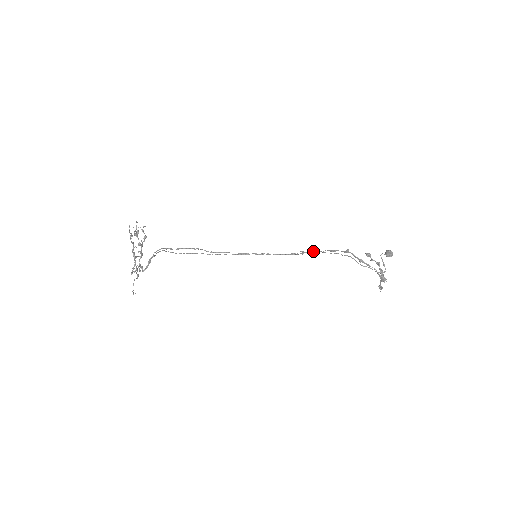
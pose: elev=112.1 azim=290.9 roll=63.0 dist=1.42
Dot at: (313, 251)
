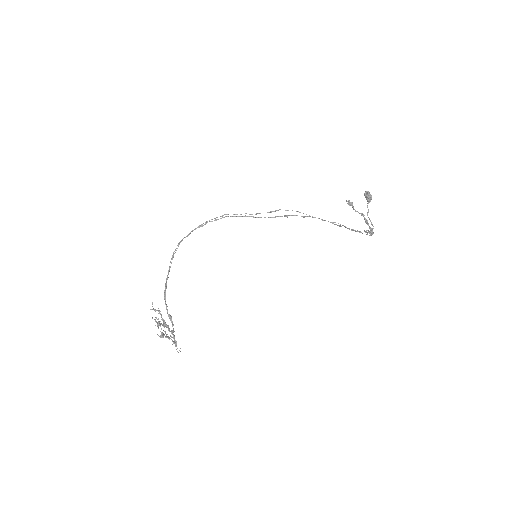
Dot at: occluded
